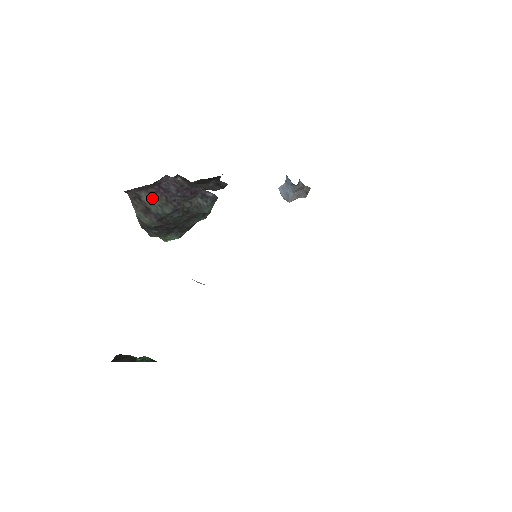
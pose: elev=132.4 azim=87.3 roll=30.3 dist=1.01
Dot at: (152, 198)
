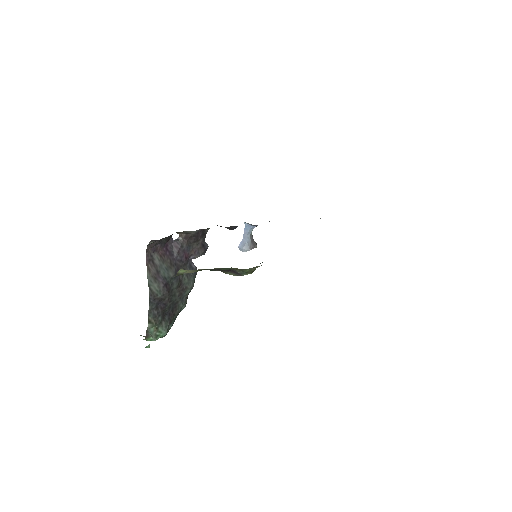
Dot at: (161, 261)
